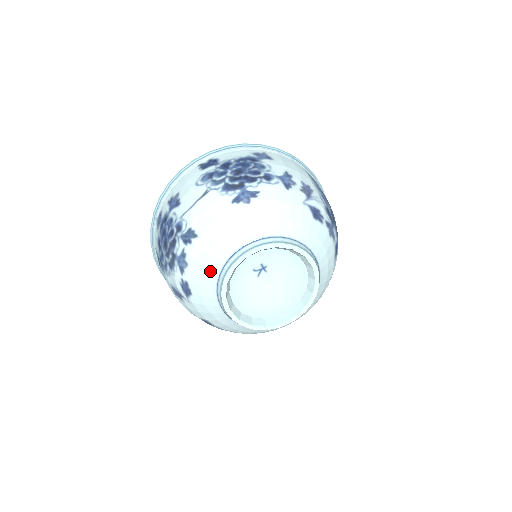
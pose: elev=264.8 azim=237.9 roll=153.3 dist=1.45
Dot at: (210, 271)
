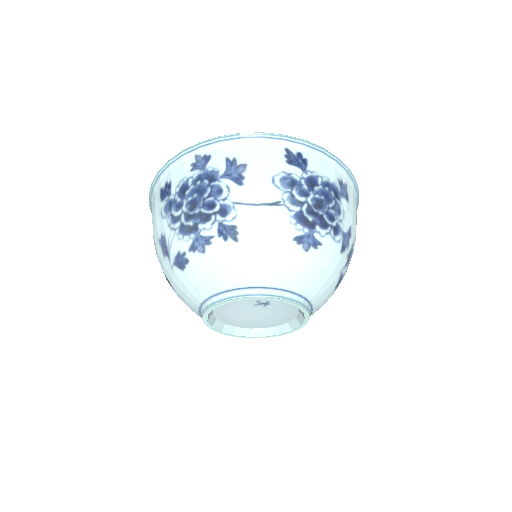
Dot at: (222, 280)
